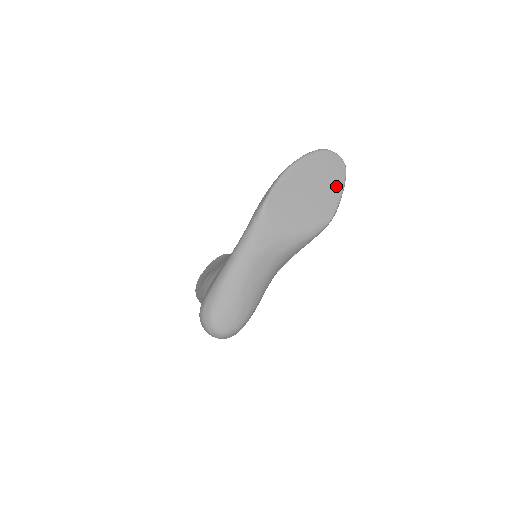
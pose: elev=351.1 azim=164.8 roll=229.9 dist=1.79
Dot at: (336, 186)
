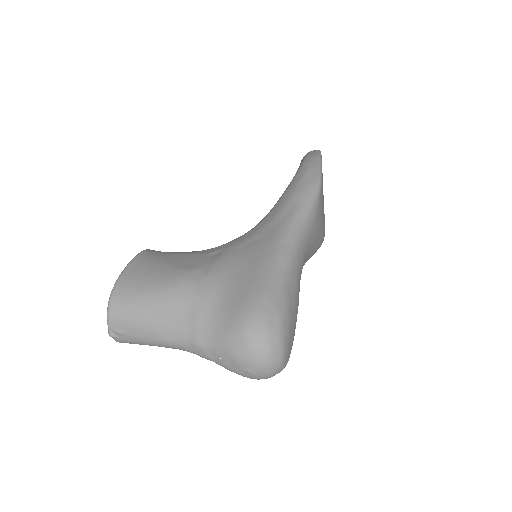
Dot at: occluded
